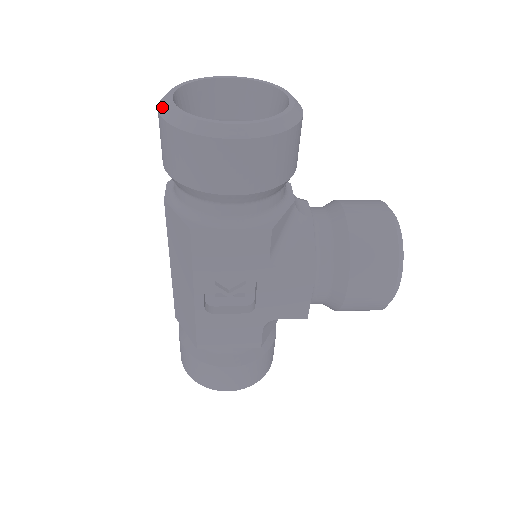
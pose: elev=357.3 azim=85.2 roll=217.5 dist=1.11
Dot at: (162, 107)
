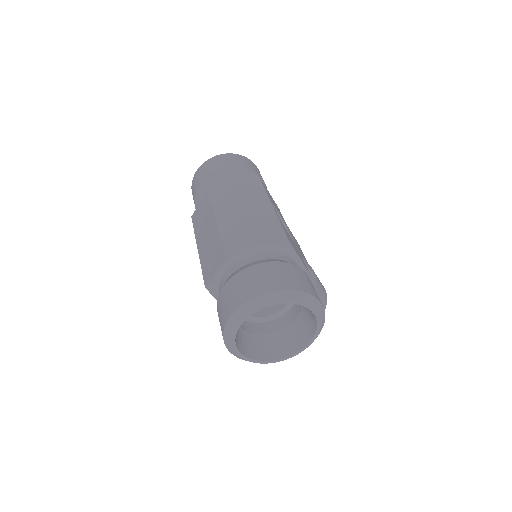
Dot at: (216, 156)
